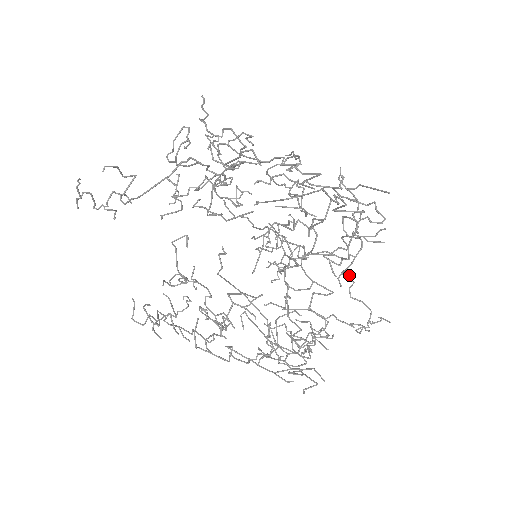
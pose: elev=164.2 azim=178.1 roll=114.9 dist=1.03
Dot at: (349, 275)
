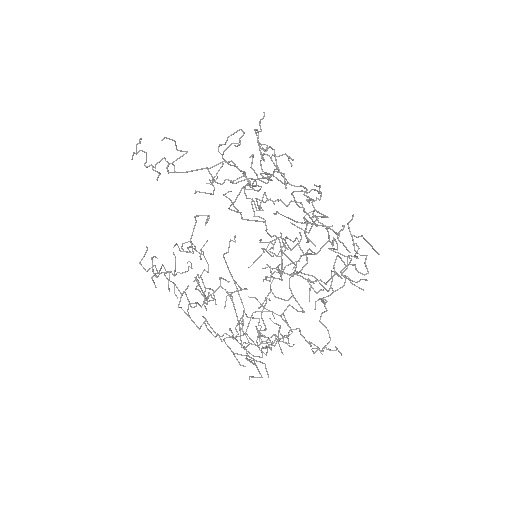
Dot at: occluded
